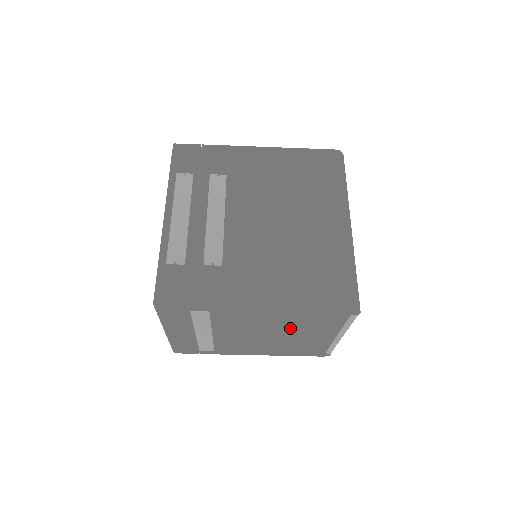
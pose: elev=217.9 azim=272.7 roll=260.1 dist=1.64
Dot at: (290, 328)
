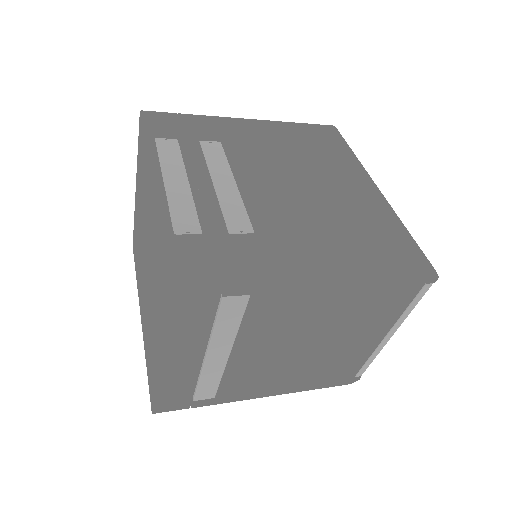
Dot at: (339, 325)
